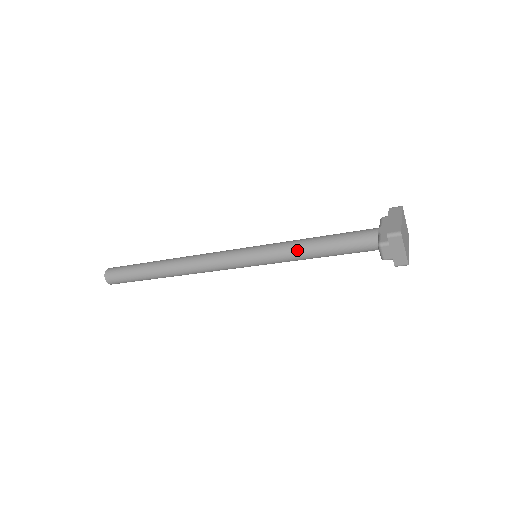
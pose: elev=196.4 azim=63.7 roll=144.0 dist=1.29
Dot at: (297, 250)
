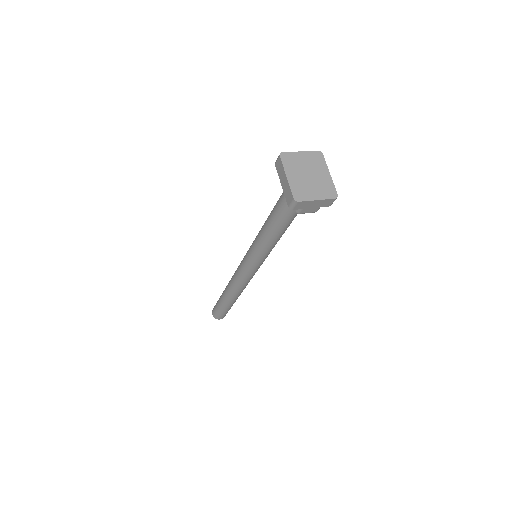
Dot at: (266, 243)
